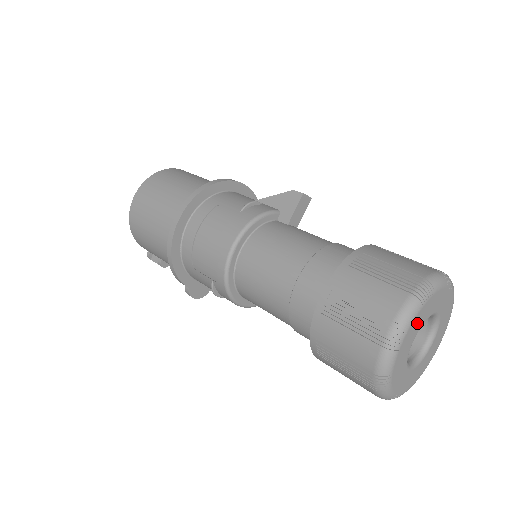
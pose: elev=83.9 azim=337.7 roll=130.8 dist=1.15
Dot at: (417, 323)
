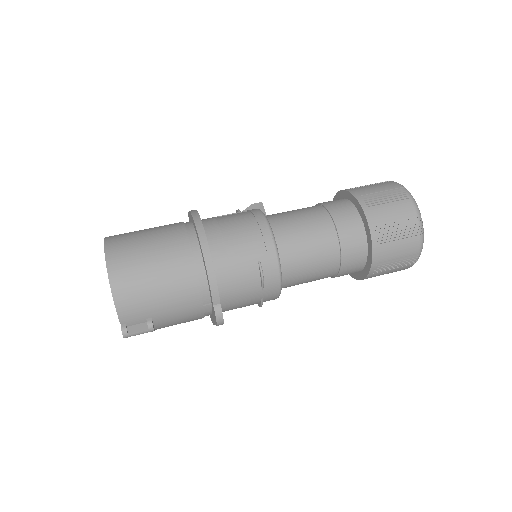
Dot at: occluded
